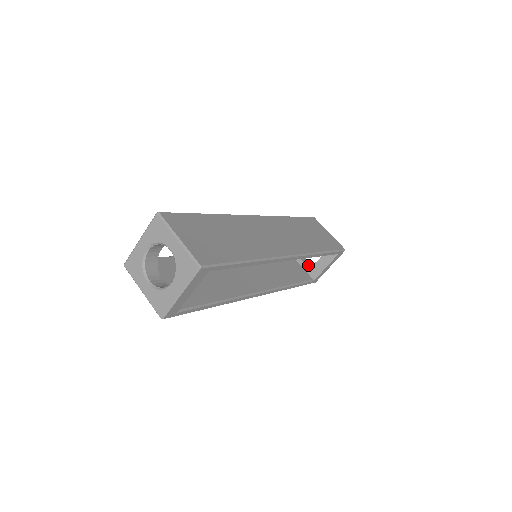
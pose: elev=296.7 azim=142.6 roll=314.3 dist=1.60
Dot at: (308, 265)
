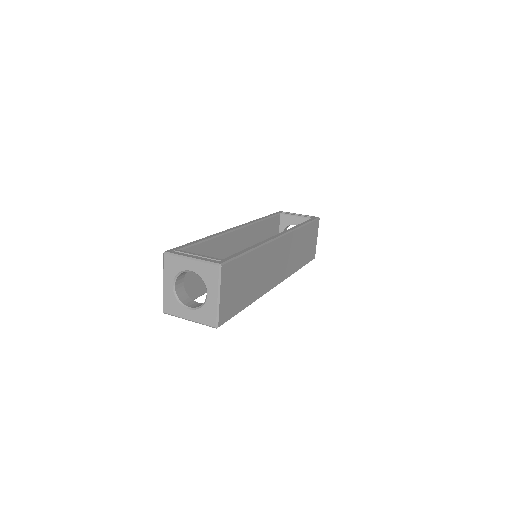
Dot at: occluded
